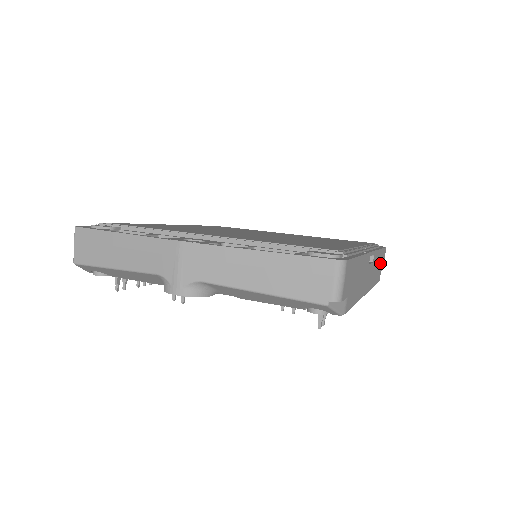
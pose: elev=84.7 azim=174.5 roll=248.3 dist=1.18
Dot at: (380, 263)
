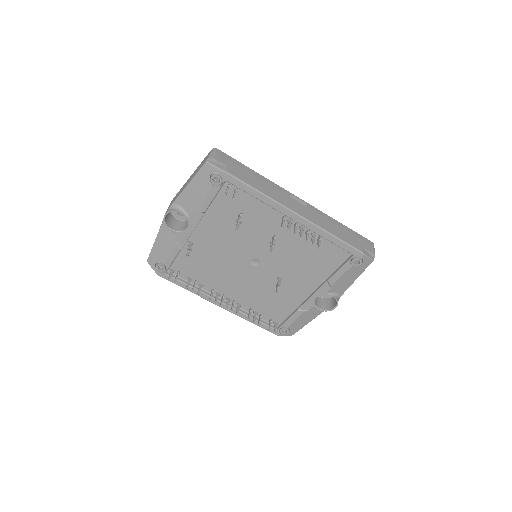
Dot at: (349, 235)
